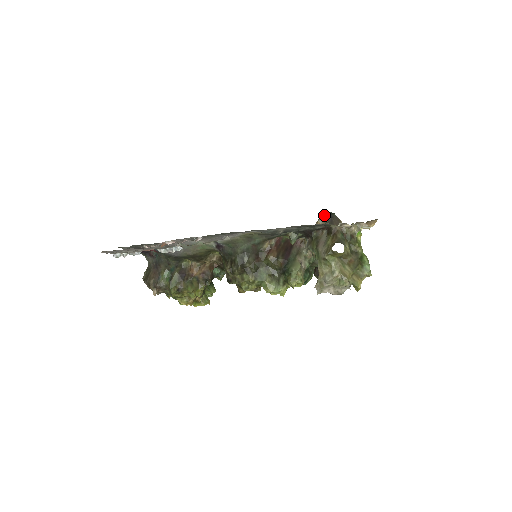
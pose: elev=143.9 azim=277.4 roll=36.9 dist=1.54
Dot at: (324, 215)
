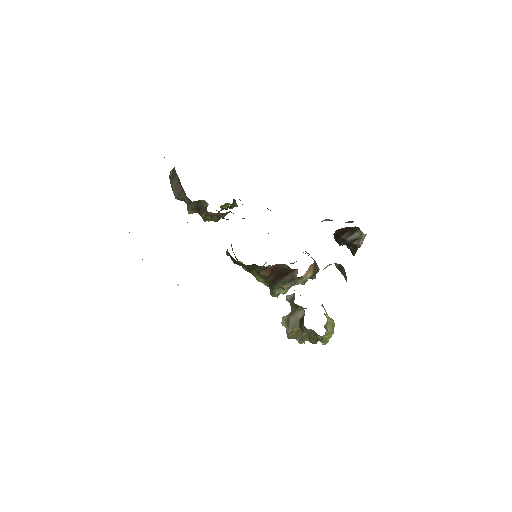
Dot at: occluded
